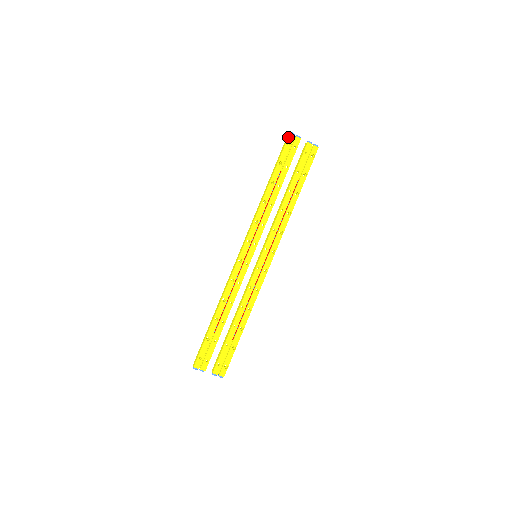
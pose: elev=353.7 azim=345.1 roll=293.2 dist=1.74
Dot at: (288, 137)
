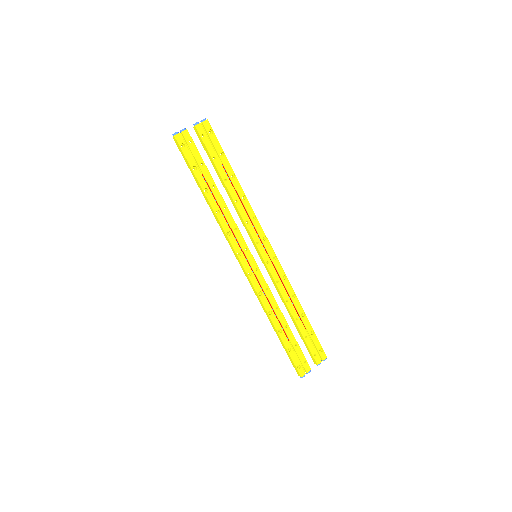
Dot at: (176, 141)
